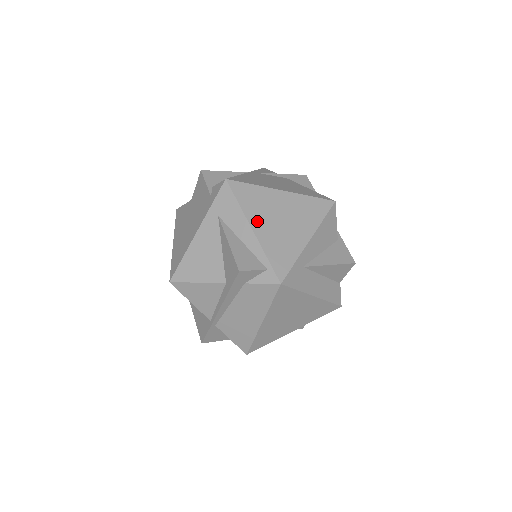
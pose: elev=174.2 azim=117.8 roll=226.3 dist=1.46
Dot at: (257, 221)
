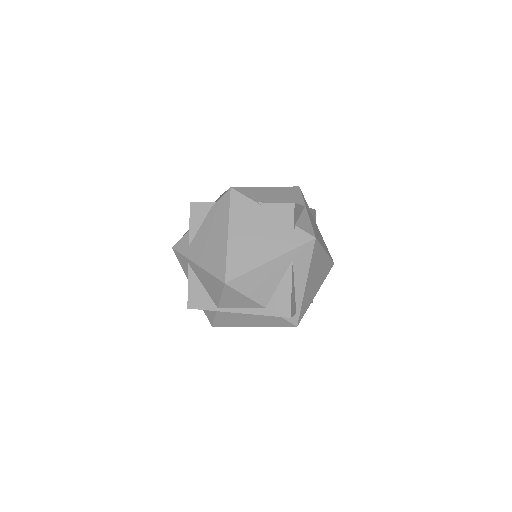
Dot at: (310, 277)
